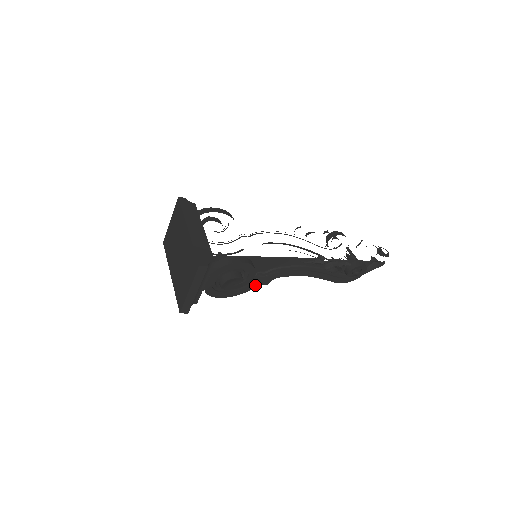
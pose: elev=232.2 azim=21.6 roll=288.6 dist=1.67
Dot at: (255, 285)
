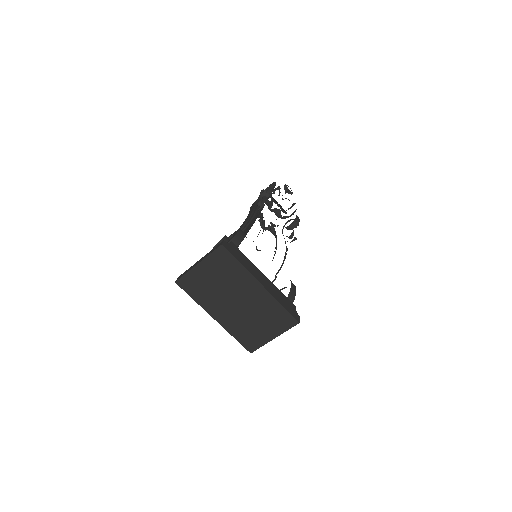
Dot at: occluded
